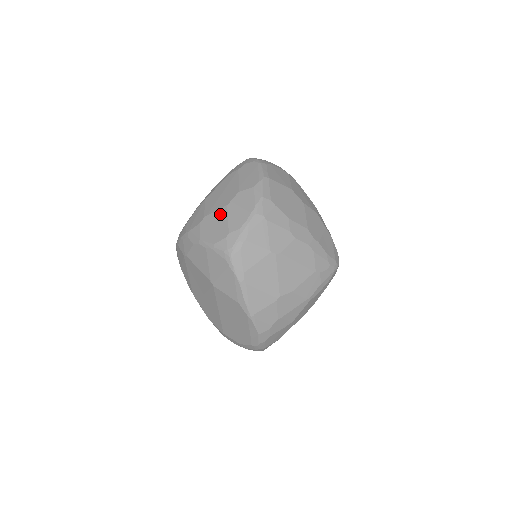
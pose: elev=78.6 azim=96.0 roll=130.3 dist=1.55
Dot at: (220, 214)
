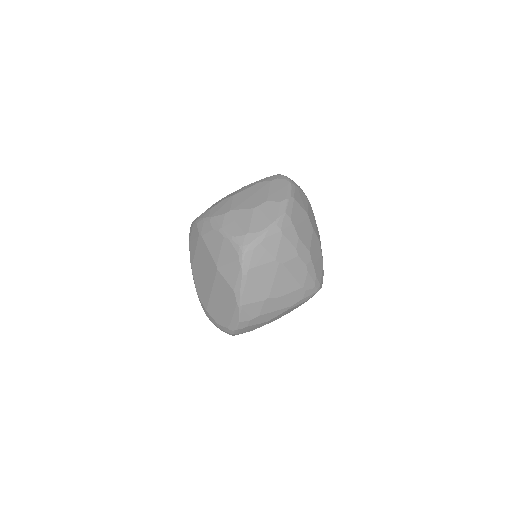
Dot at: (245, 213)
